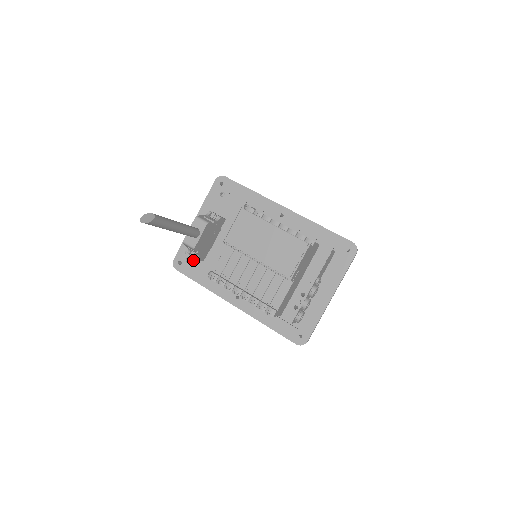
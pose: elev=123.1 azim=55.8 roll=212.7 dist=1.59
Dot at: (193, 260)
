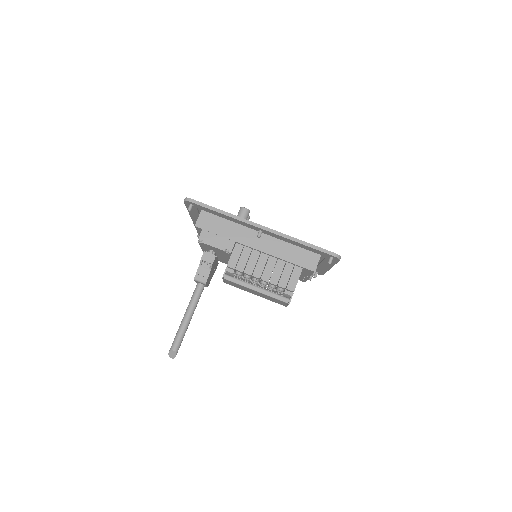
Dot at: occluded
